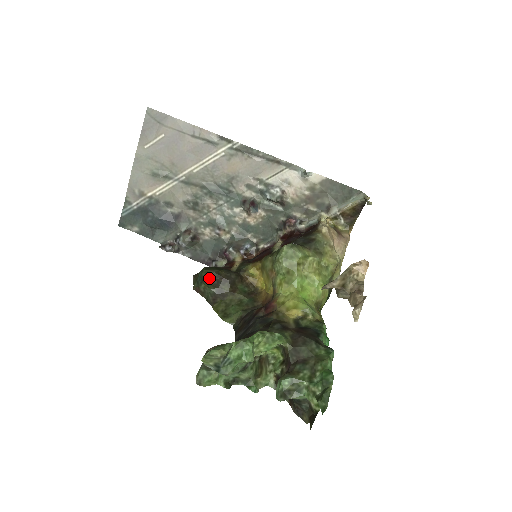
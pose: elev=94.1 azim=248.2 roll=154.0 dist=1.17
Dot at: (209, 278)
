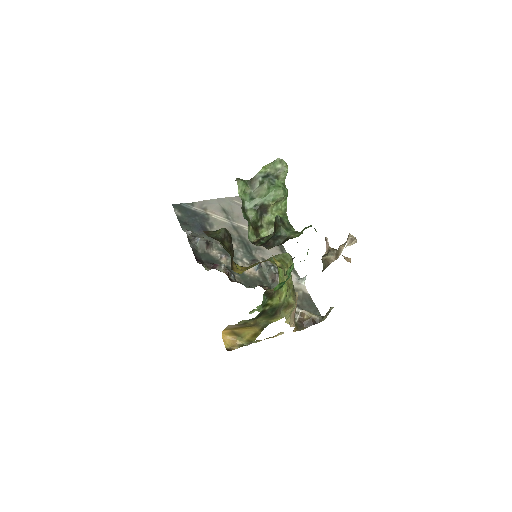
Dot at: (226, 230)
